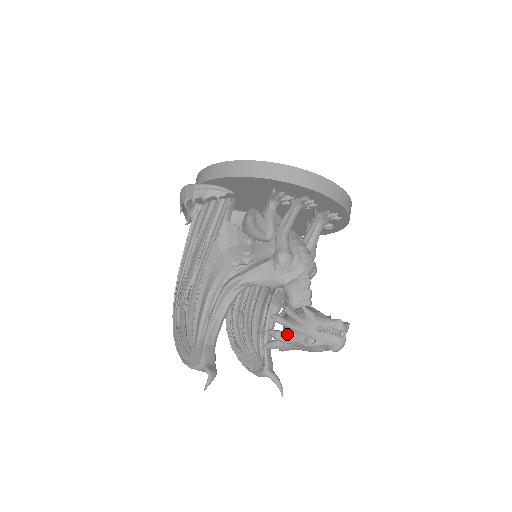
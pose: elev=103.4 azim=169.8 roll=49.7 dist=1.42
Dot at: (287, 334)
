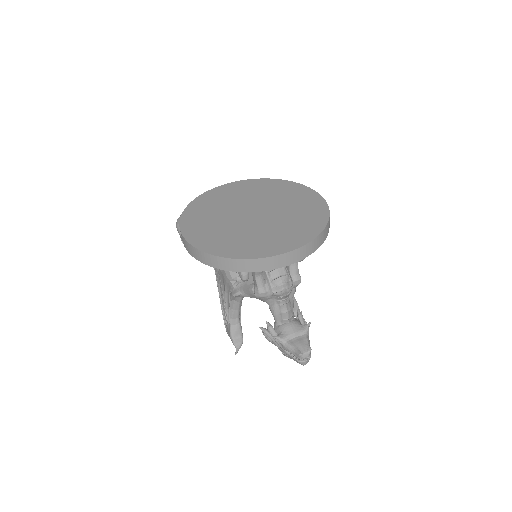
Dot at: occluded
